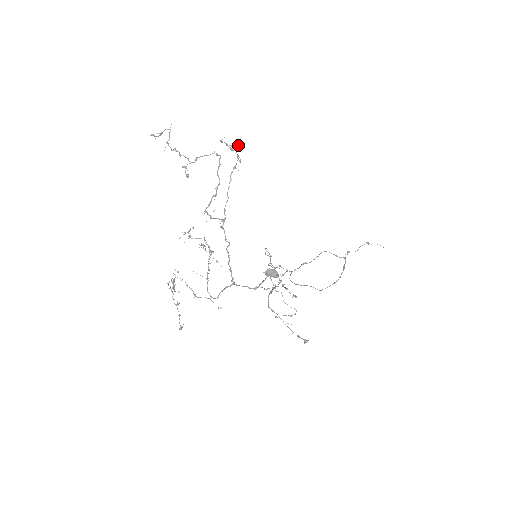
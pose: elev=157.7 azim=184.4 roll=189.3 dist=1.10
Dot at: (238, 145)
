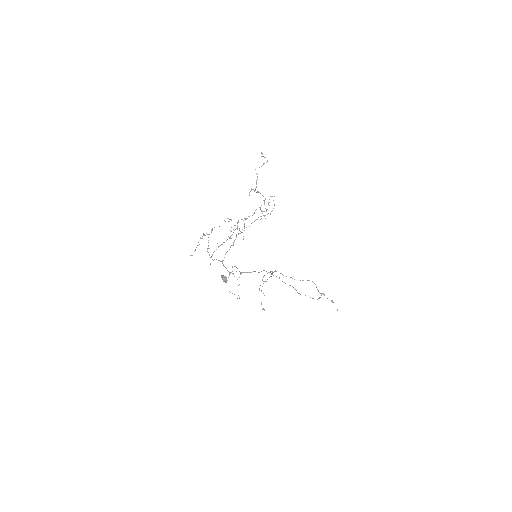
Dot at: occluded
